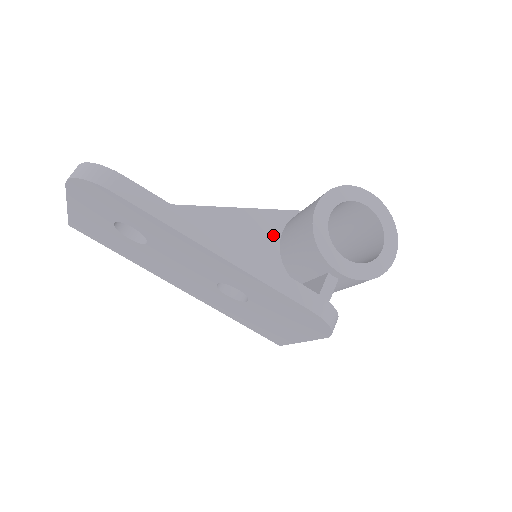
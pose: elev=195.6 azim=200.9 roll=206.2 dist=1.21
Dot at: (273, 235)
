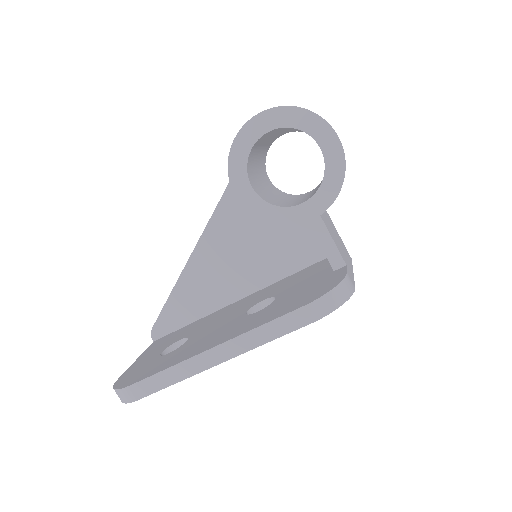
Dot at: occluded
